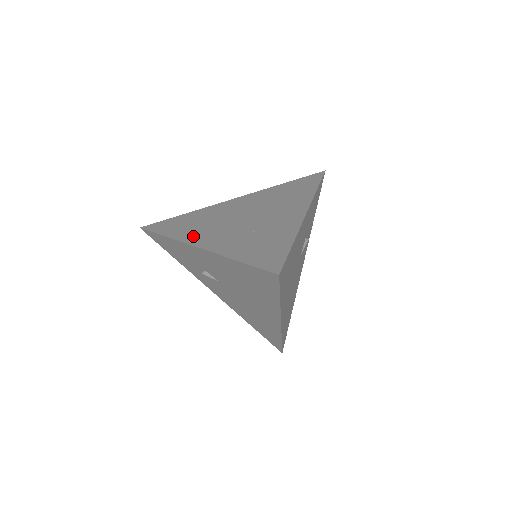
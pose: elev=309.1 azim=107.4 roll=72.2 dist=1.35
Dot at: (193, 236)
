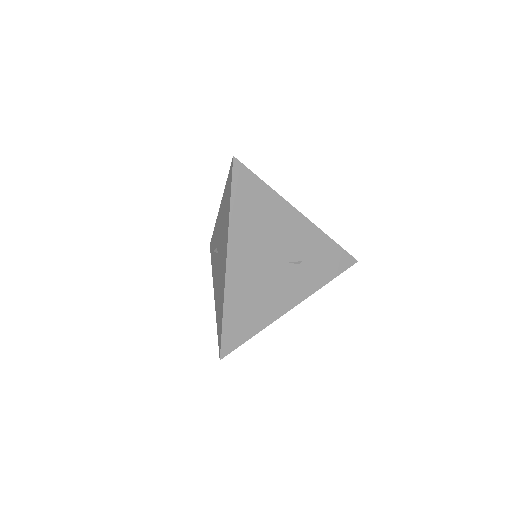
Dot at: occluded
